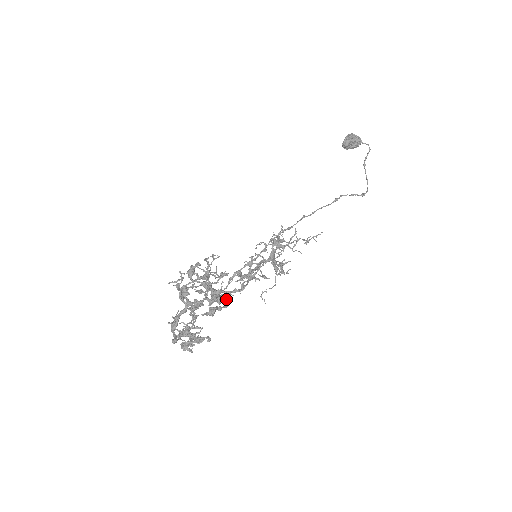
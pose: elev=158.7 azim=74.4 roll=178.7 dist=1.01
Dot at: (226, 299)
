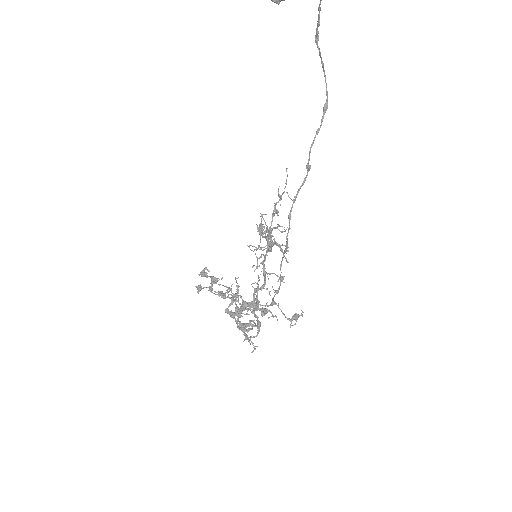
Dot at: occluded
